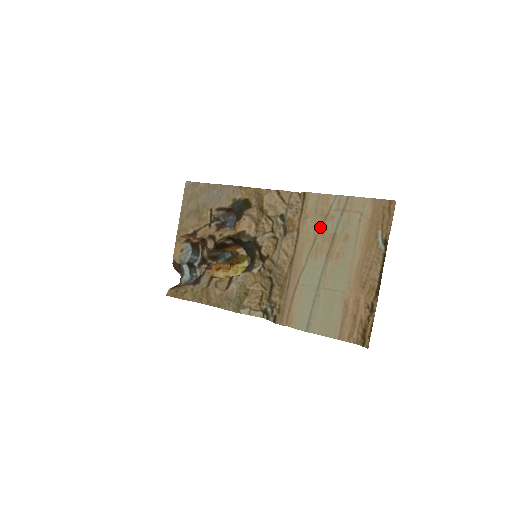
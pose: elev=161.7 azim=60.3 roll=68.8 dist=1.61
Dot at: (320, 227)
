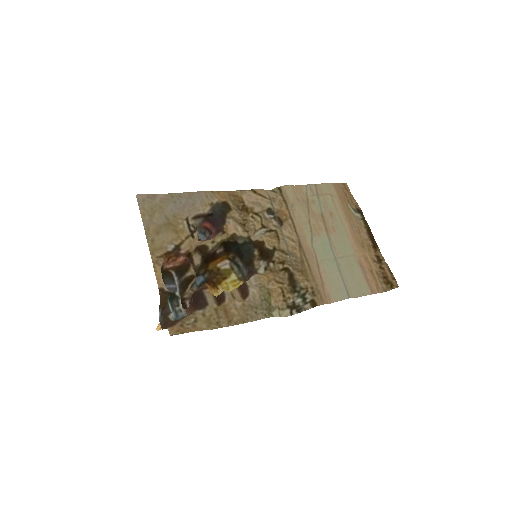
Dot at: (308, 211)
